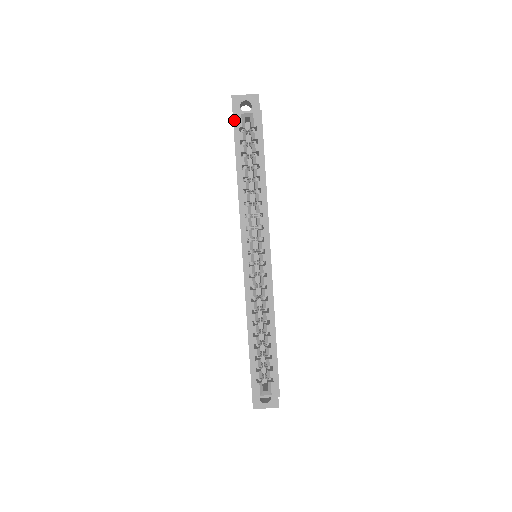
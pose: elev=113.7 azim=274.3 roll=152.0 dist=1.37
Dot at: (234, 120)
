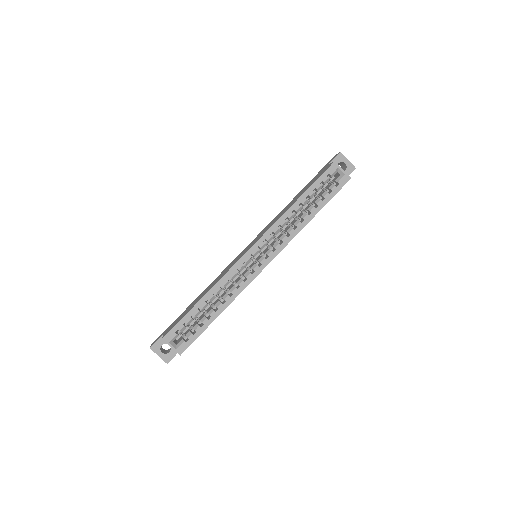
Dot at: (331, 166)
